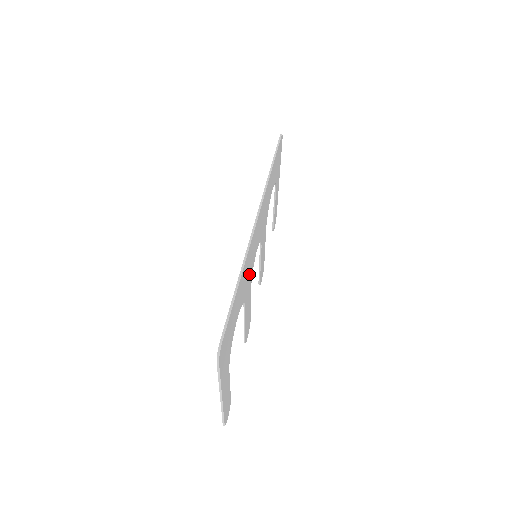
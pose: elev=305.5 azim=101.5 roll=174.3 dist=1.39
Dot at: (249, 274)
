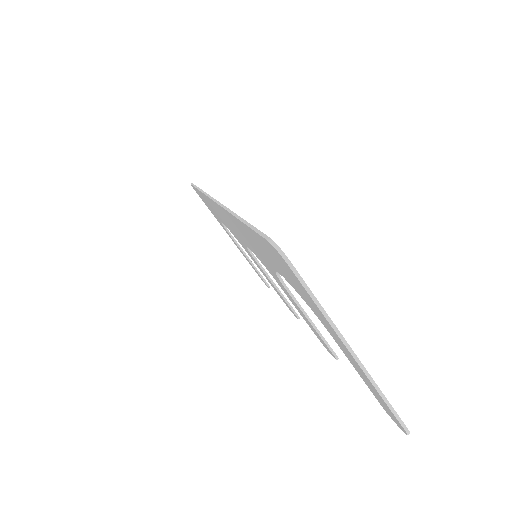
Dot at: occluded
